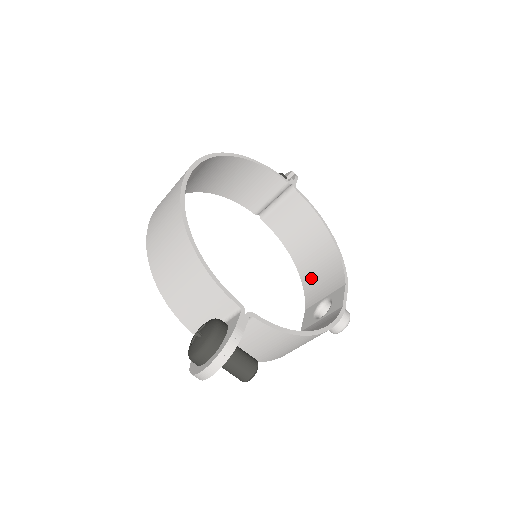
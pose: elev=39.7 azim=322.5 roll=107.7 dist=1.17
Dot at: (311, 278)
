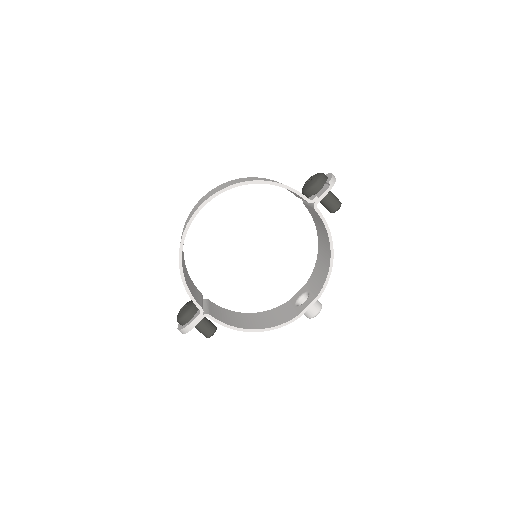
Dot at: (318, 266)
